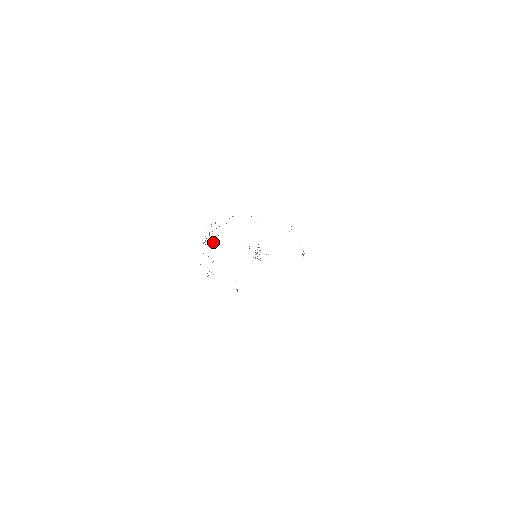
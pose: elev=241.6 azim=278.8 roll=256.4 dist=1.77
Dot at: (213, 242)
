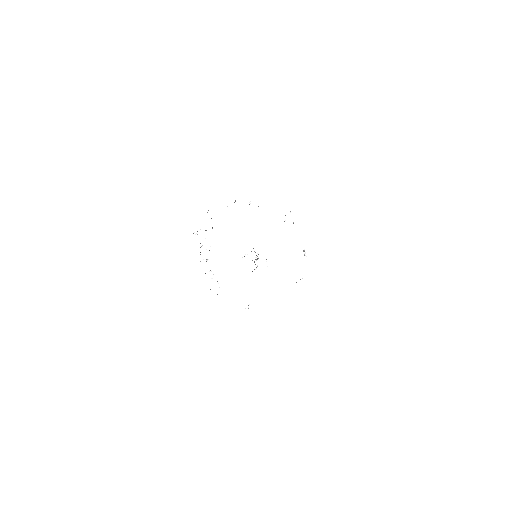
Dot at: (208, 259)
